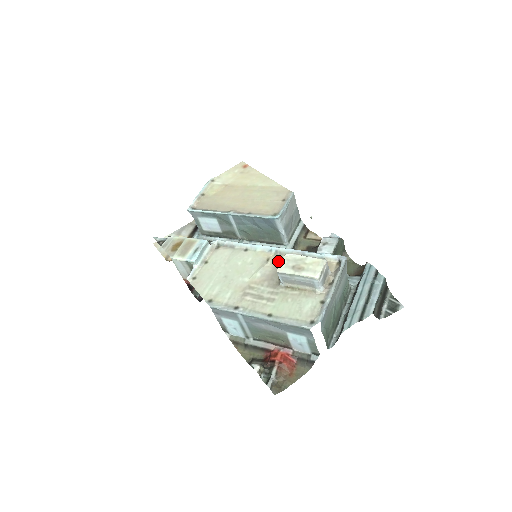
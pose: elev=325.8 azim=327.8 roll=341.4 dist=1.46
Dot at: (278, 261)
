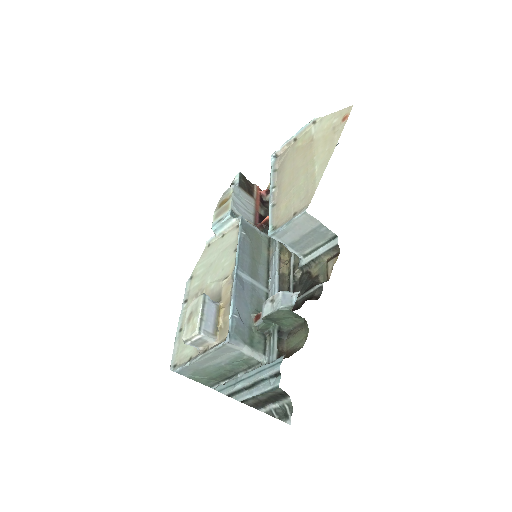
Dot at: (225, 287)
